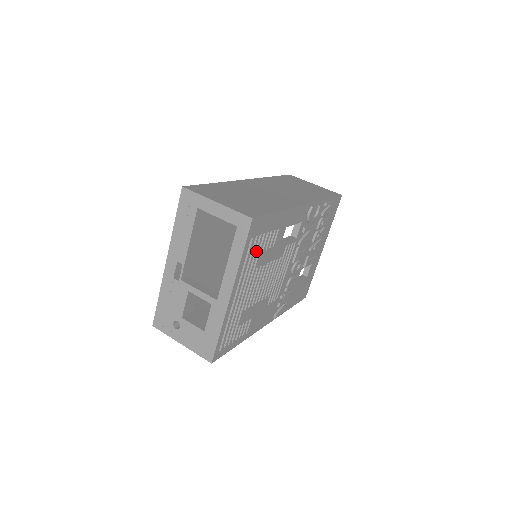
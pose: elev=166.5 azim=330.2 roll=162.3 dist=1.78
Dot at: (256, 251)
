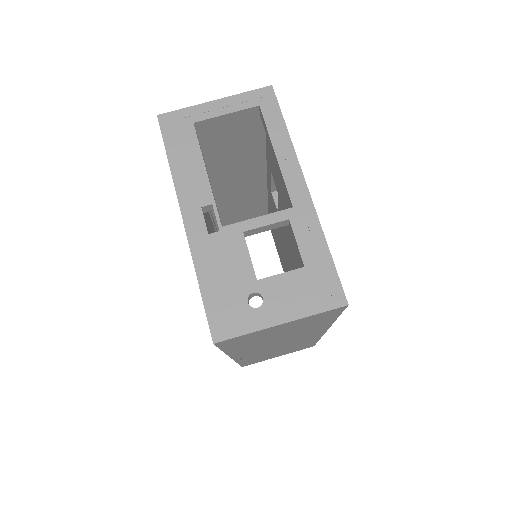
Dot at: occluded
